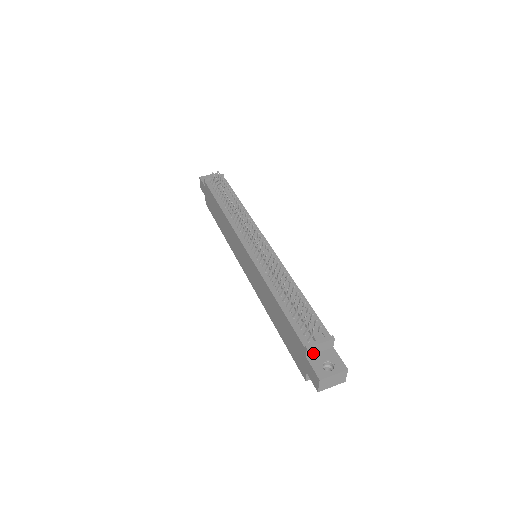
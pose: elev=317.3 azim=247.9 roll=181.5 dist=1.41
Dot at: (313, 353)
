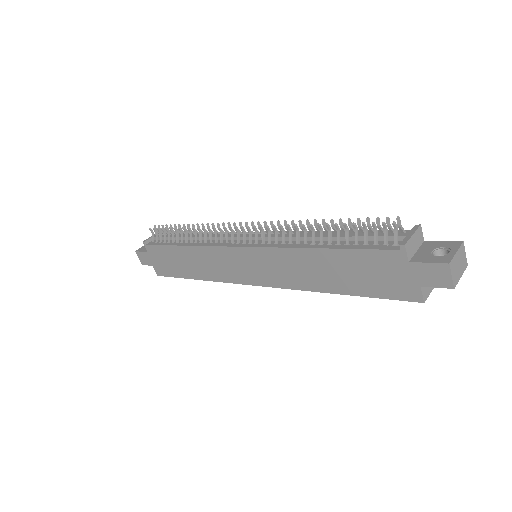
Dot at: (412, 254)
